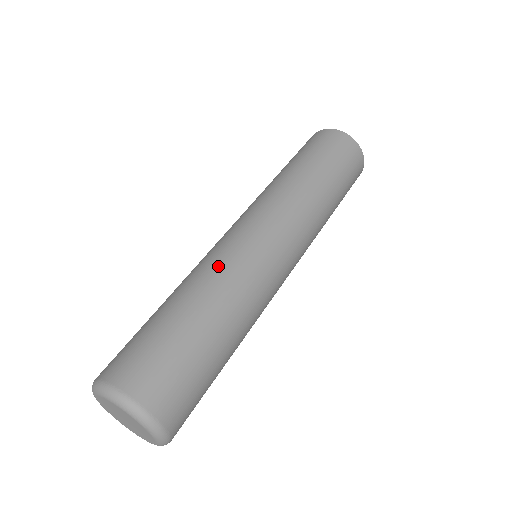
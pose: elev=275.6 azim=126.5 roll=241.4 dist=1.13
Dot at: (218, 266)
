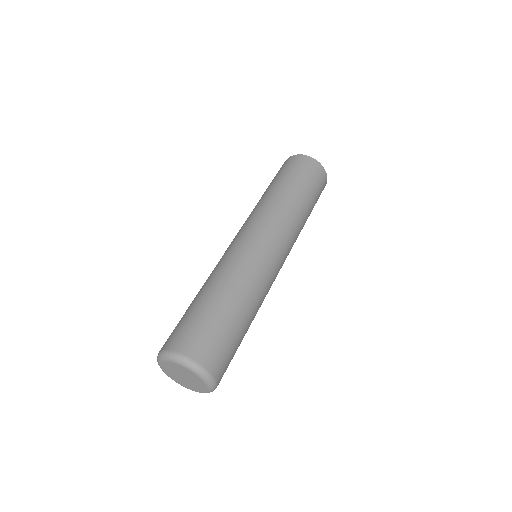
Dot at: (253, 275)
